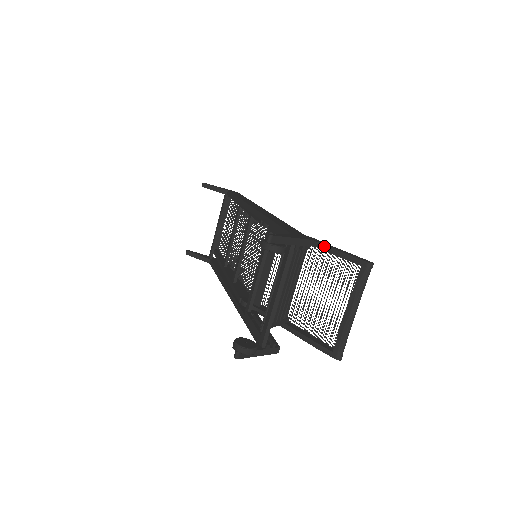
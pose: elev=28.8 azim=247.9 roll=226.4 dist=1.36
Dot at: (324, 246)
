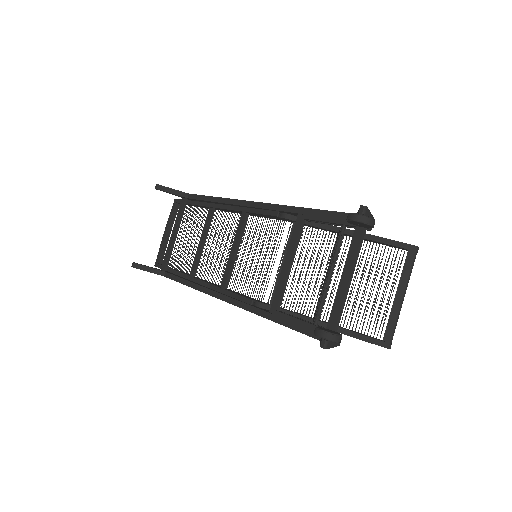
Dot at: occluded
